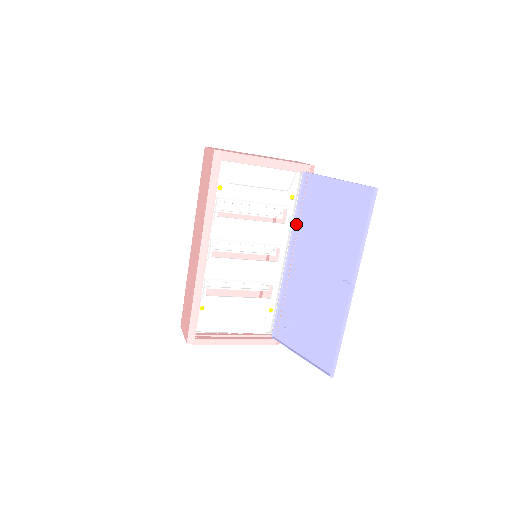
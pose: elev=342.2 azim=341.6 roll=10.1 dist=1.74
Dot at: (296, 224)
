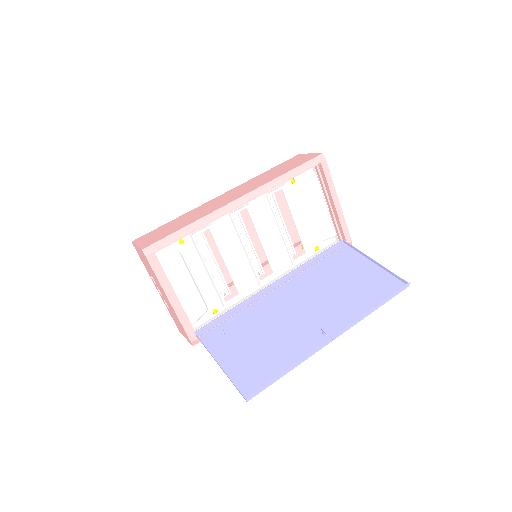
Dot at: (304, 267)
